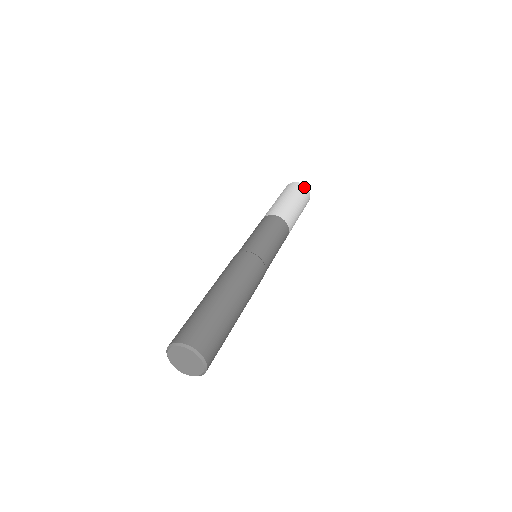
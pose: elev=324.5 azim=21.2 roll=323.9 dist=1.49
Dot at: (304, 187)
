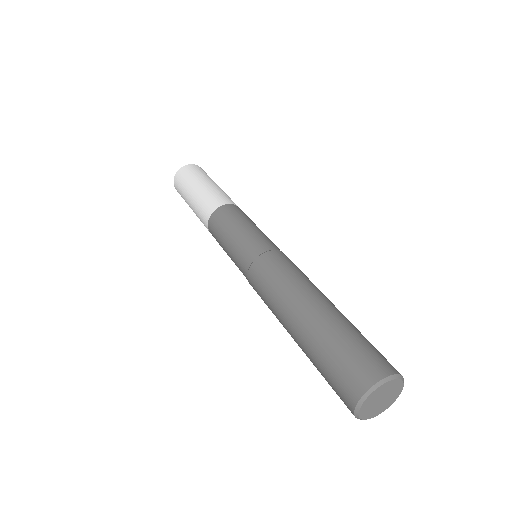
Dot at: occluded
